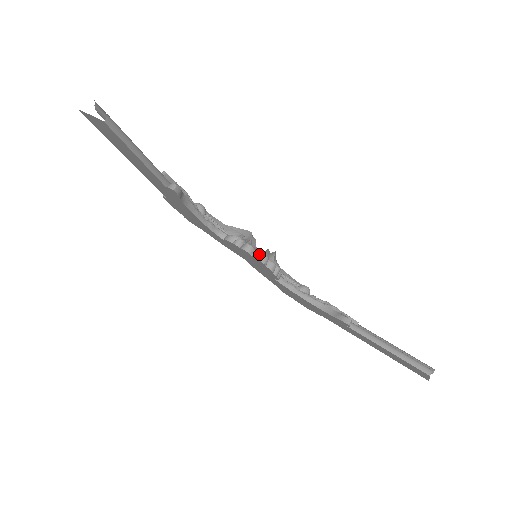
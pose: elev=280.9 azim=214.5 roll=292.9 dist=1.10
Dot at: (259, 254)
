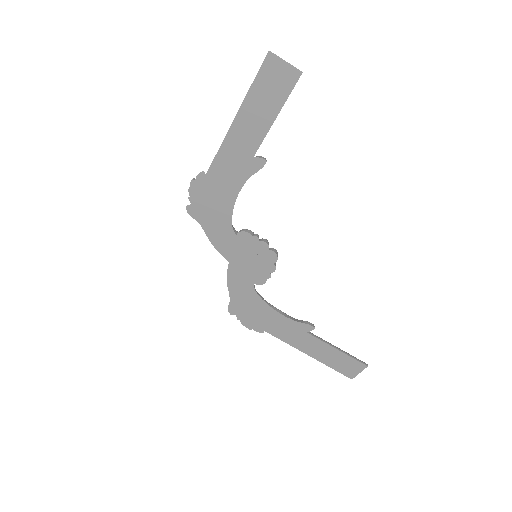
Dot at: (275, 250)
